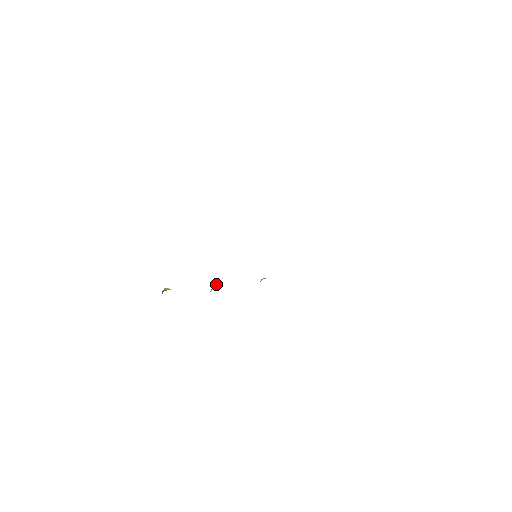
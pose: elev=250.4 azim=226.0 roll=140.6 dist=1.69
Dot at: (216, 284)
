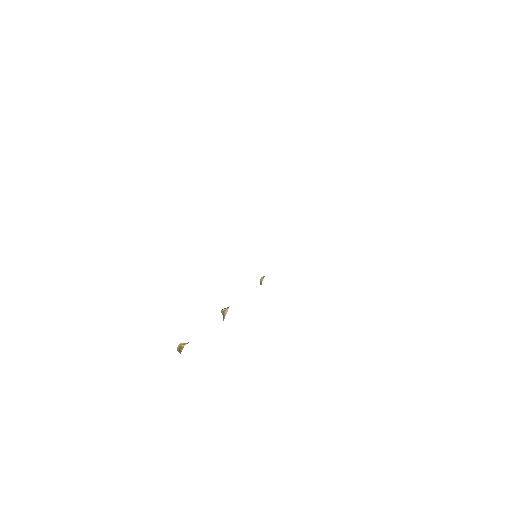
Dot at: (225, 309)
